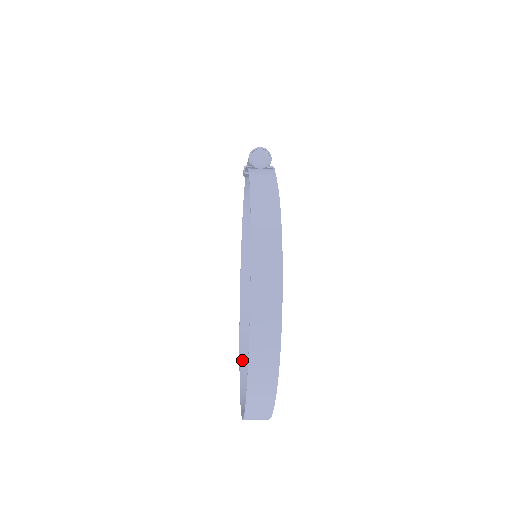
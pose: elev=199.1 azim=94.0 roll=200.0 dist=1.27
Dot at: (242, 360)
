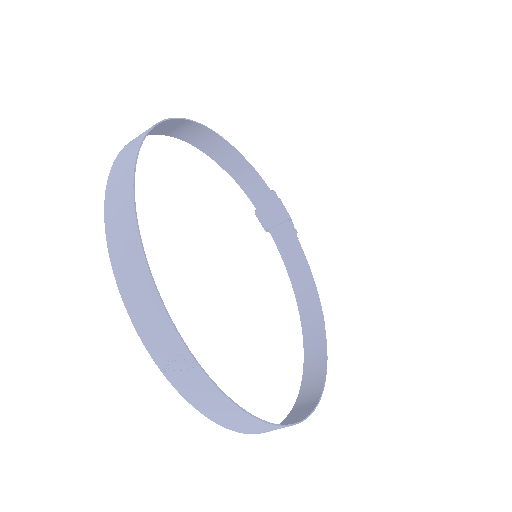
Dot at: (253, 431)
